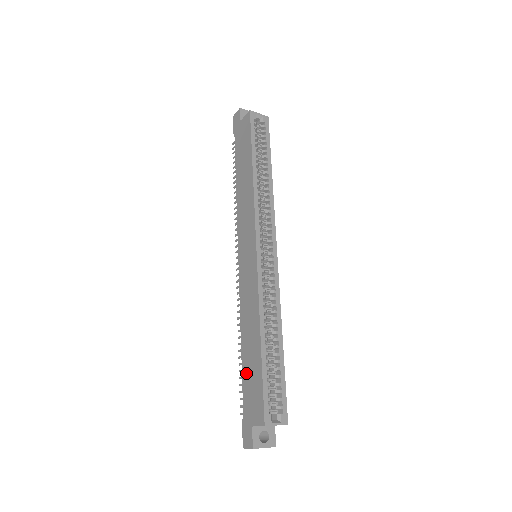
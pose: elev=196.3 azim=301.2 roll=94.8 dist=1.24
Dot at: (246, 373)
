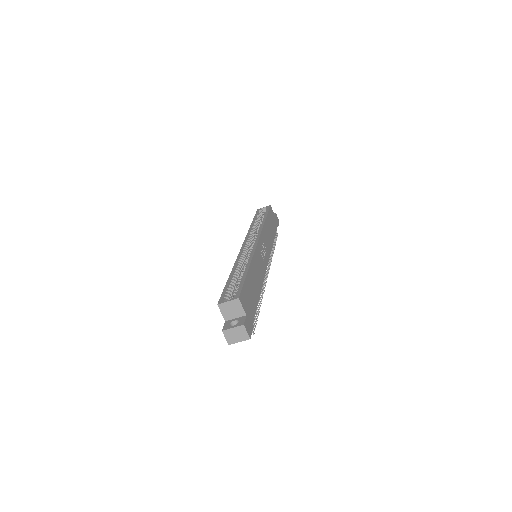
Dot at: occluded
